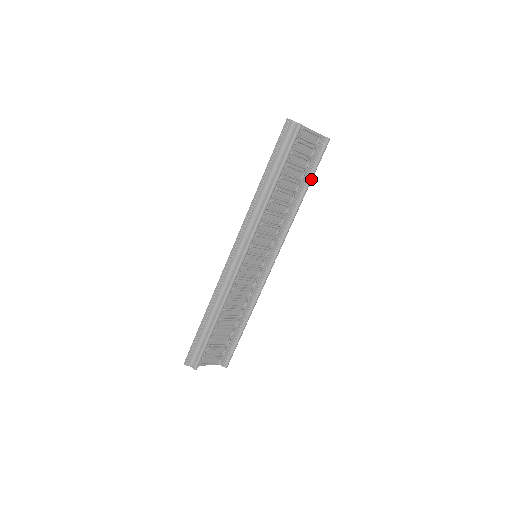
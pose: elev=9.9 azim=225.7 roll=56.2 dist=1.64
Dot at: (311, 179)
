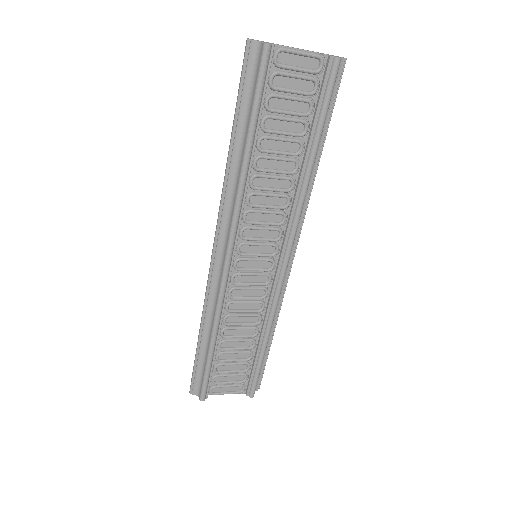
Dot at: (319, 132)
